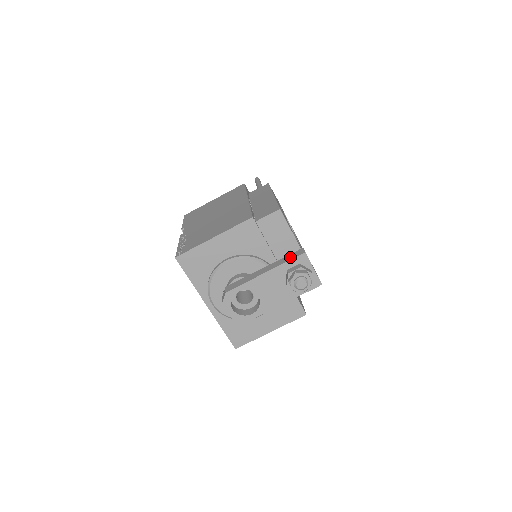
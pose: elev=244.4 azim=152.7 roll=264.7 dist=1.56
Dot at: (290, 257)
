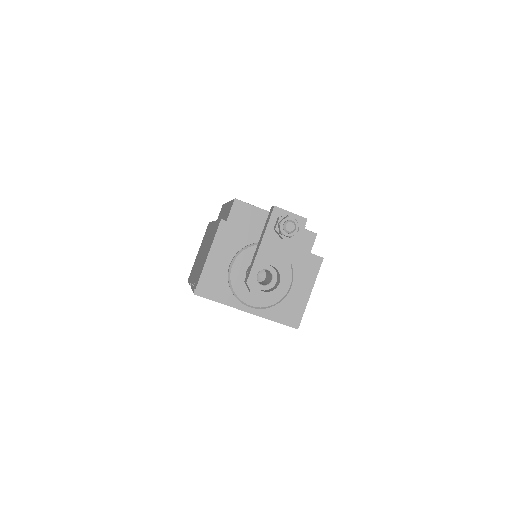
Dot at: (268, 219)
